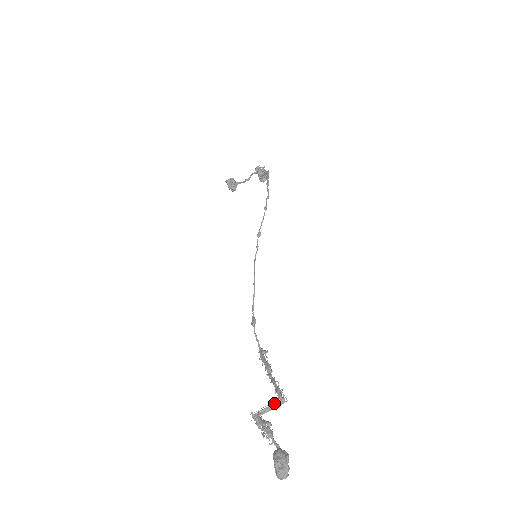
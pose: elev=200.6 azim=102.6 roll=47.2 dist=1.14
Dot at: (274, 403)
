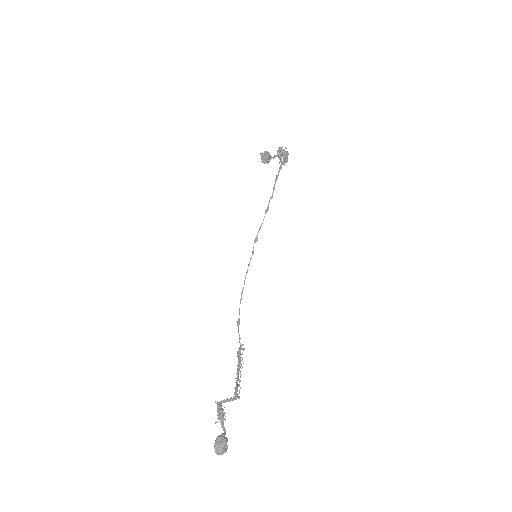
Dot at: (230, 398)
